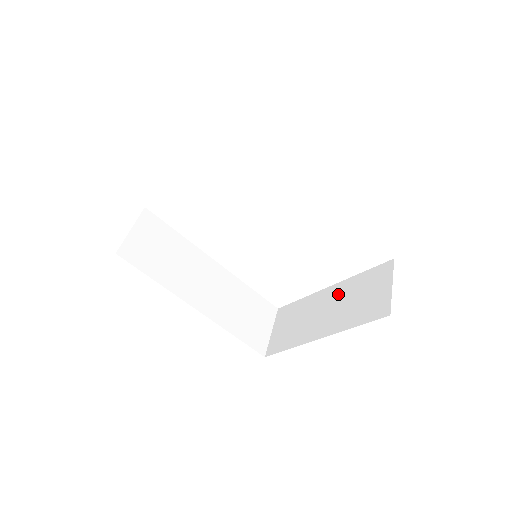
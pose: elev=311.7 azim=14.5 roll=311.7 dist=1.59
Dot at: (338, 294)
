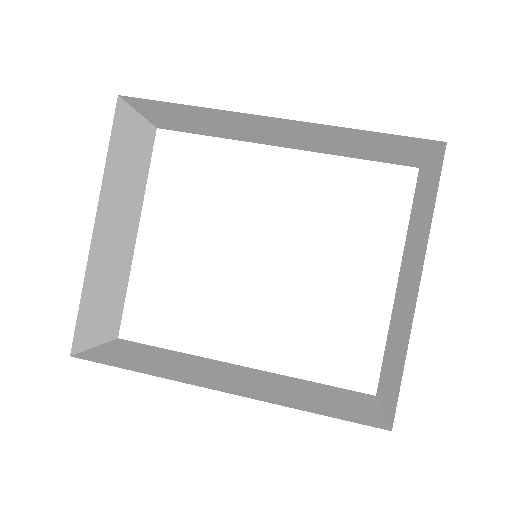
Dot at: (406, 260)
